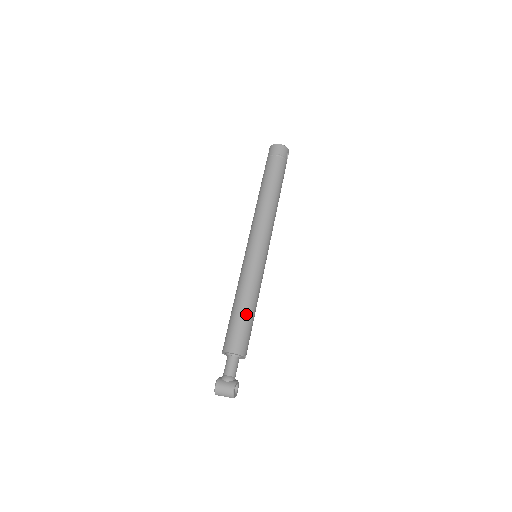
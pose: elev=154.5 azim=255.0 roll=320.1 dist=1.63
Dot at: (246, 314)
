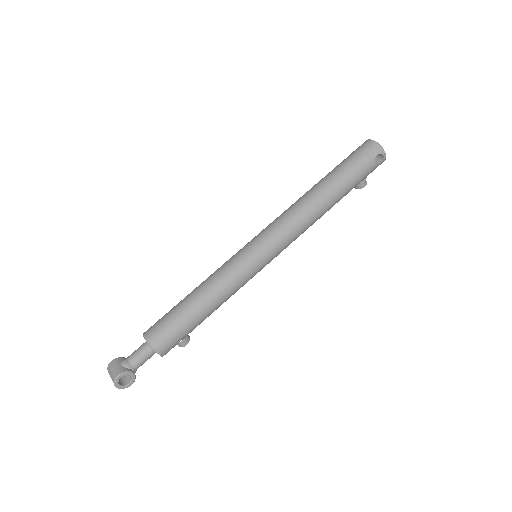
Dot at: (188, 308)
